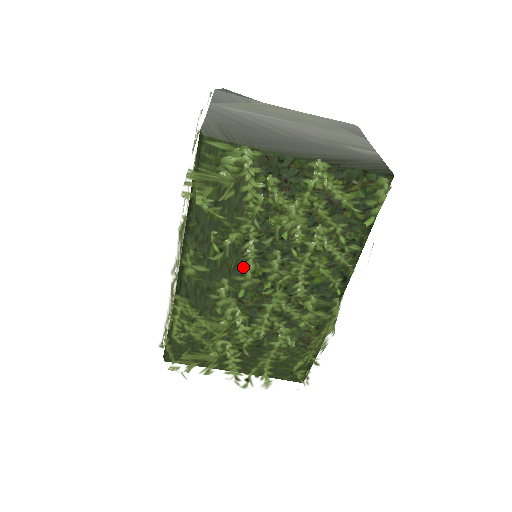
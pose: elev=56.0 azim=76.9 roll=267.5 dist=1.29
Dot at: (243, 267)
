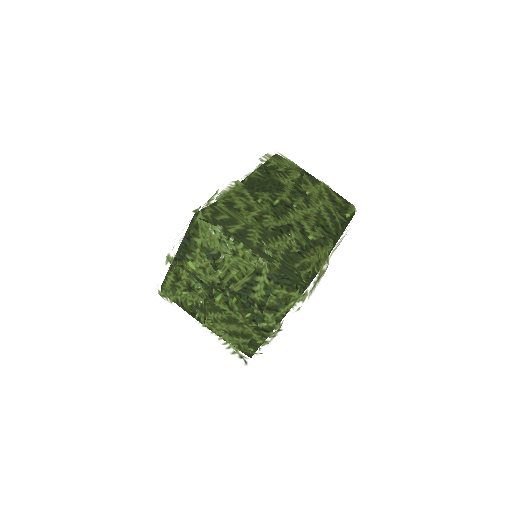
Dot at: (282, 192)
